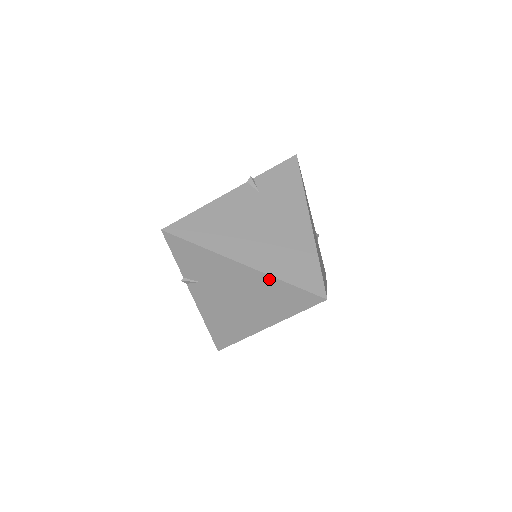
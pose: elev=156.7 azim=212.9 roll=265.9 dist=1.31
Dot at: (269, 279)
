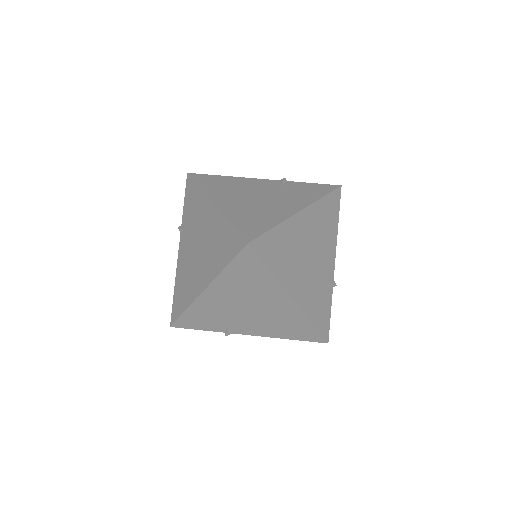
Dot at: (222, 219)
